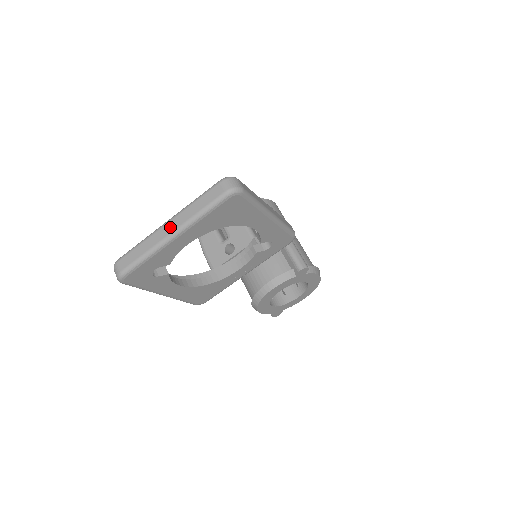
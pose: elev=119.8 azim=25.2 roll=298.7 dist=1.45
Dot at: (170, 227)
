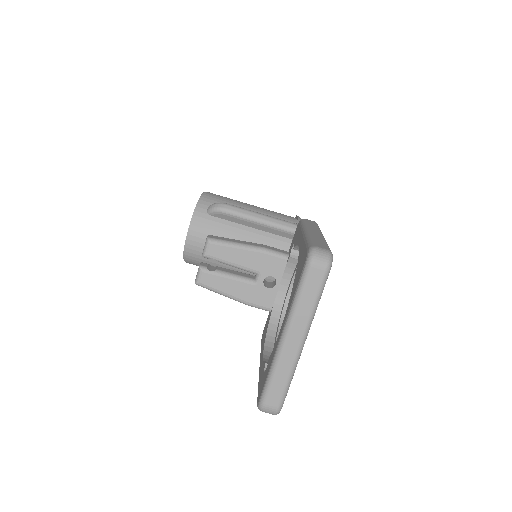
Dot at: (294, 339)
